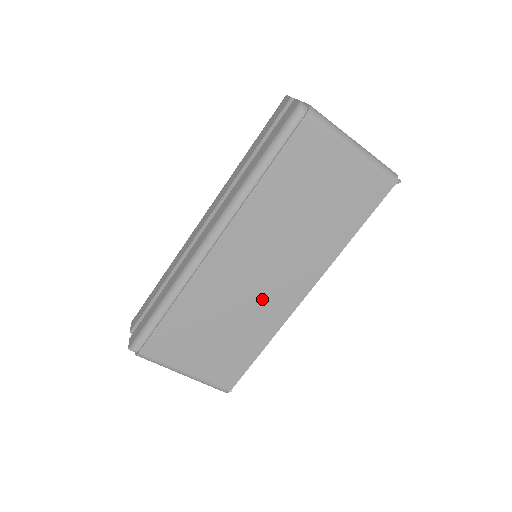
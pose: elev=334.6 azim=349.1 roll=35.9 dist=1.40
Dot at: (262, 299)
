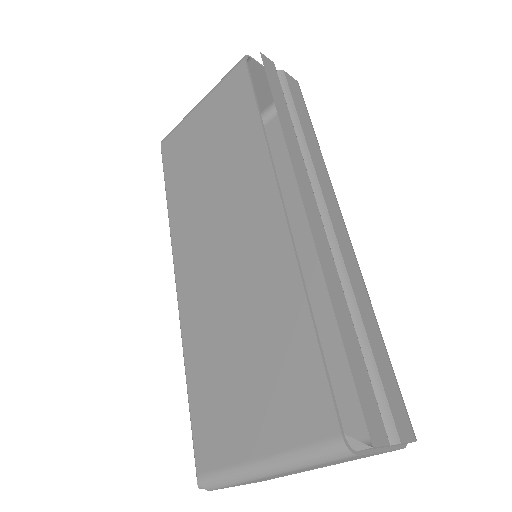
Dot at: (248, 267)
